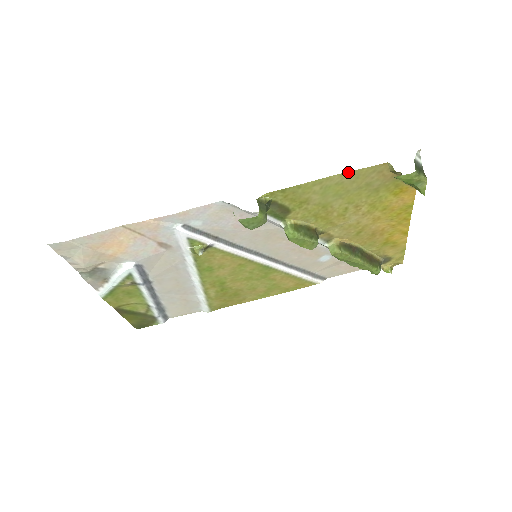
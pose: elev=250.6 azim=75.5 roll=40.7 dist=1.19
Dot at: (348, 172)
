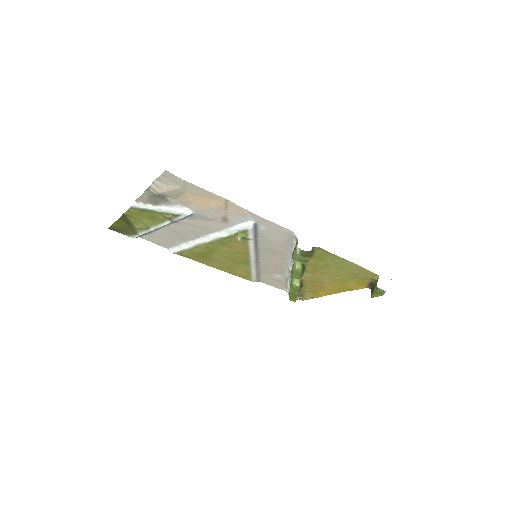
Dot at: (360, 266)
